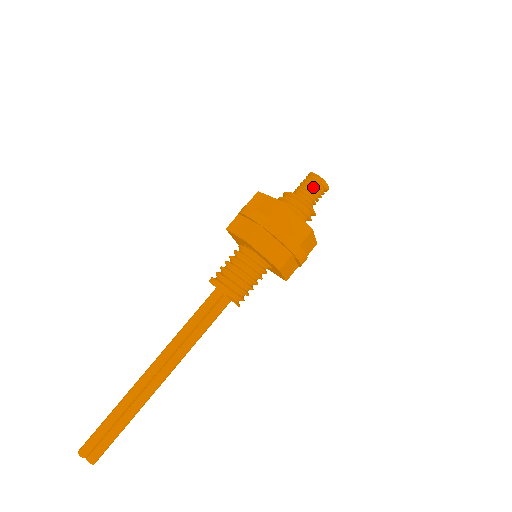
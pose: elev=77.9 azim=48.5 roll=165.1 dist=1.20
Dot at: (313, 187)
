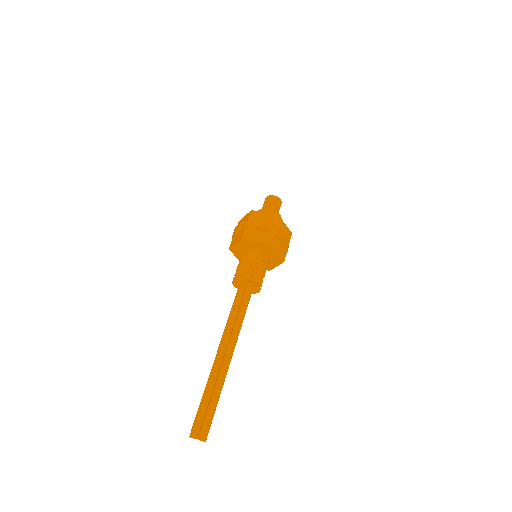
Dot at: (270, 202)
